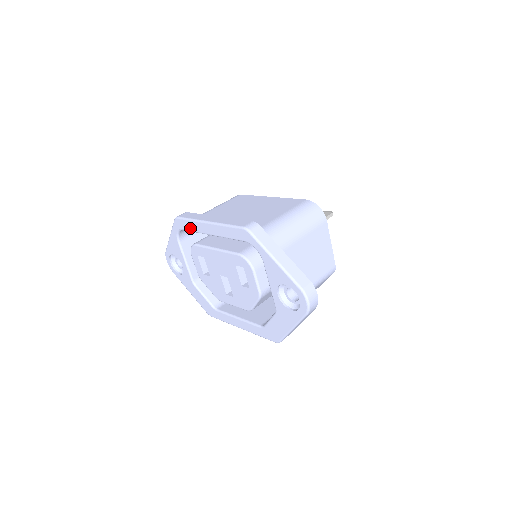
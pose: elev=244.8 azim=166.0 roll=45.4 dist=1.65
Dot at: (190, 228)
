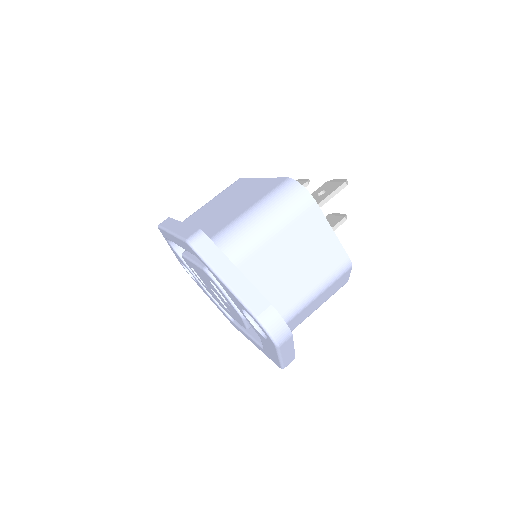
Dot at: (168, 238)
